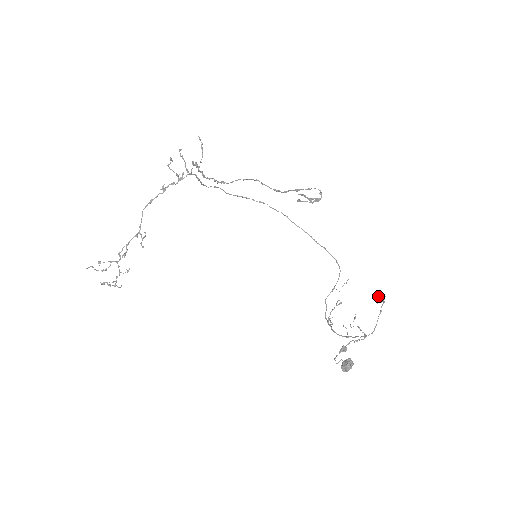
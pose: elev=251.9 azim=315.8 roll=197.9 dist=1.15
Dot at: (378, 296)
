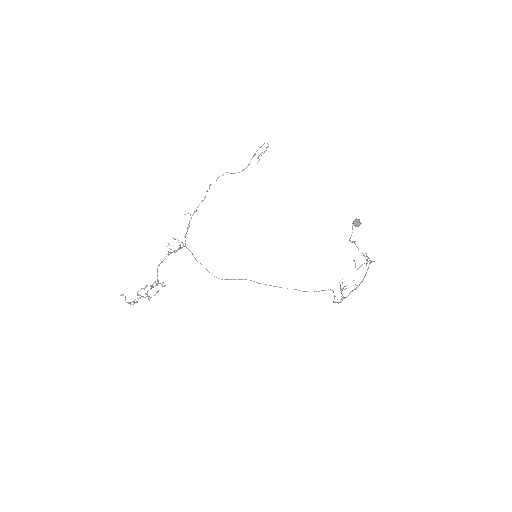
Dot at: (361, 255)
